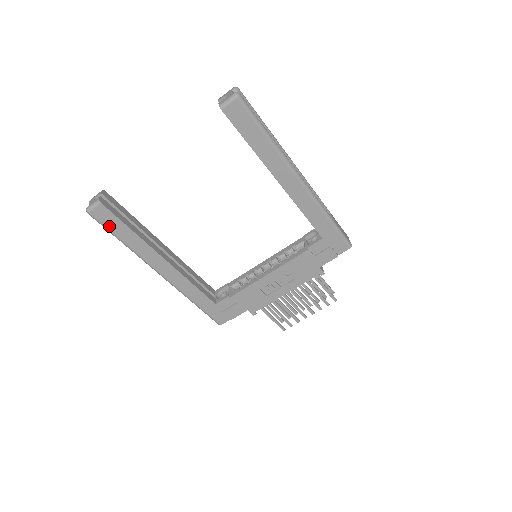
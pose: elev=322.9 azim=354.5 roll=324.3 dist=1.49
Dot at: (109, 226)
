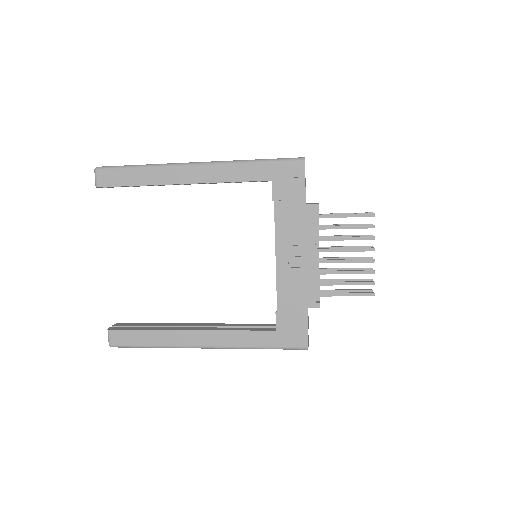
Dot at: (131, 343)
